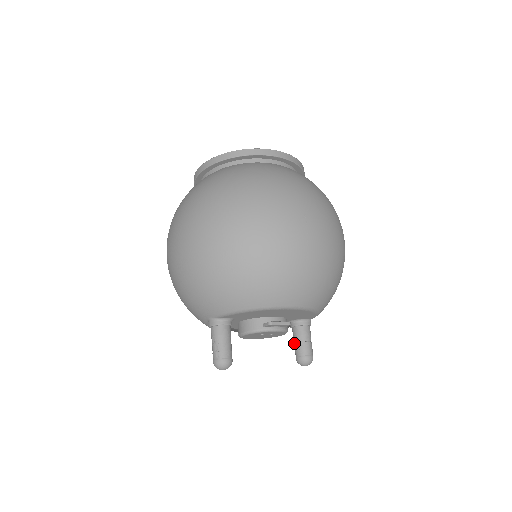
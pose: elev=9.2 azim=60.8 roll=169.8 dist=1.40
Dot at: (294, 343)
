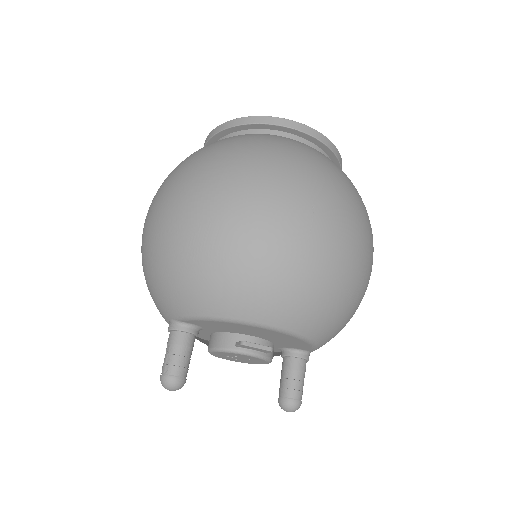
Dot at: occluded
